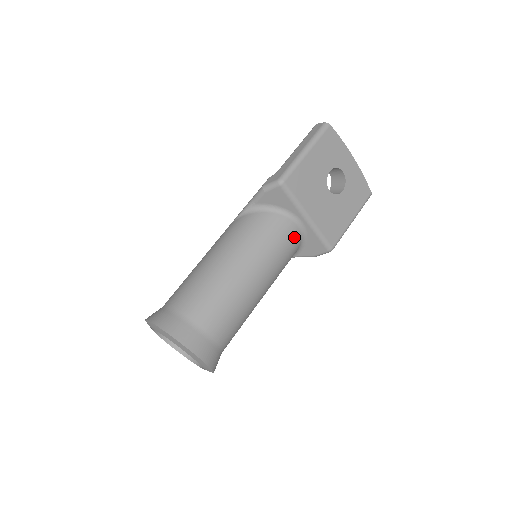
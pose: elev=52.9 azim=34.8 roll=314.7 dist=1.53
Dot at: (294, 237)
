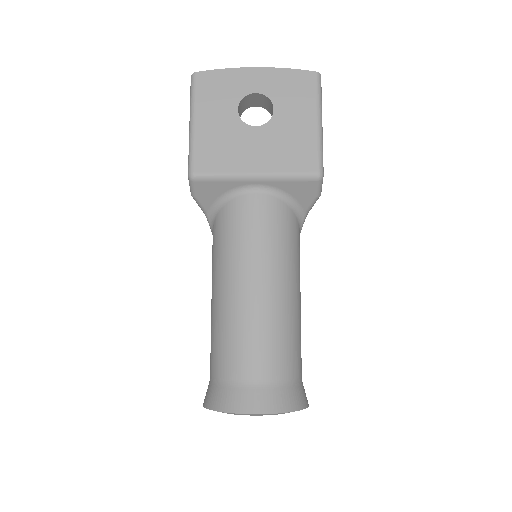
Dot at: (264, 206)
